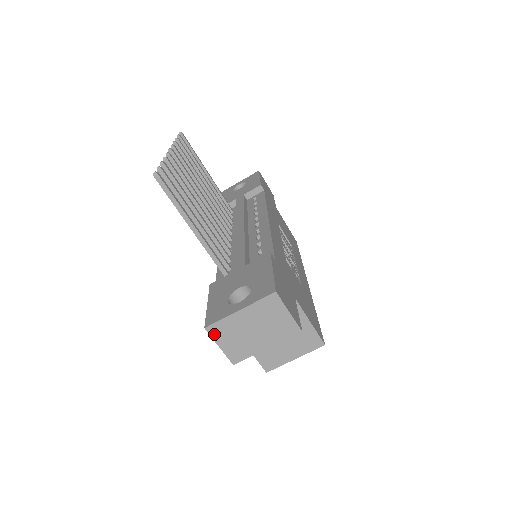
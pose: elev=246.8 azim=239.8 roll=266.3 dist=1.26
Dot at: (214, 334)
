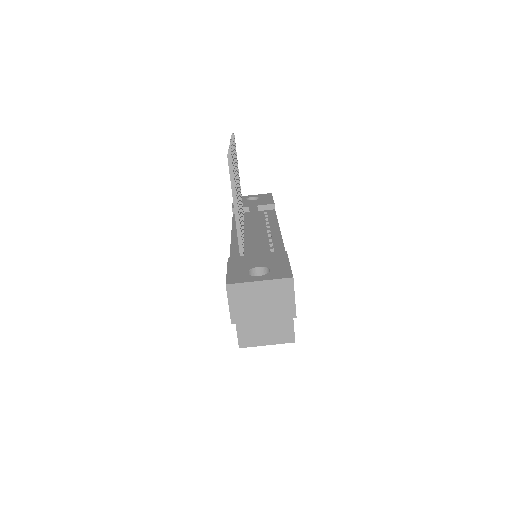
Dot at: (230, 292)
